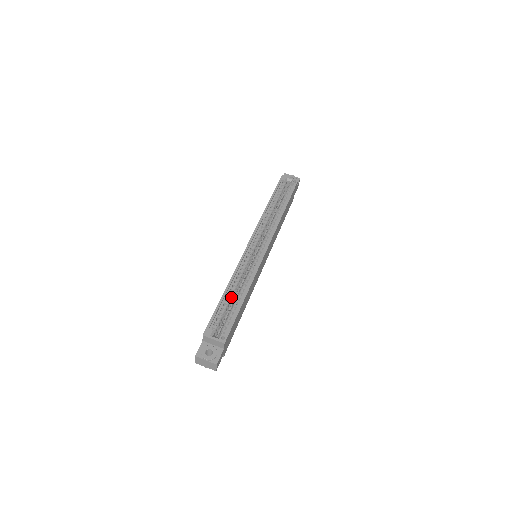
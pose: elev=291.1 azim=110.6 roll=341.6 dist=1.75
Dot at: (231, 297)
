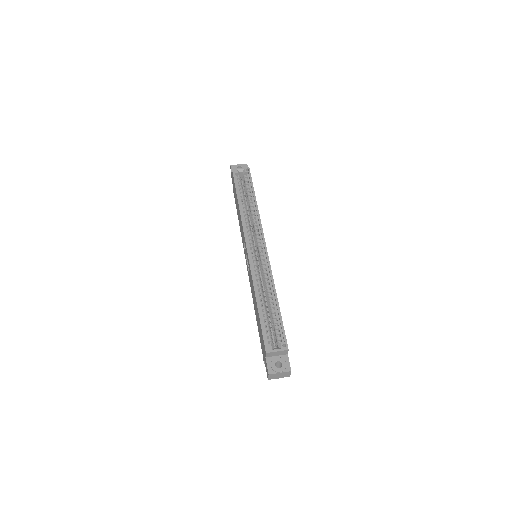
Dot at: (264, 305)
